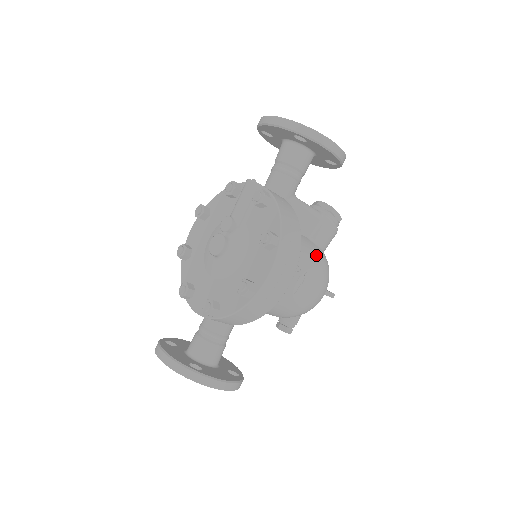
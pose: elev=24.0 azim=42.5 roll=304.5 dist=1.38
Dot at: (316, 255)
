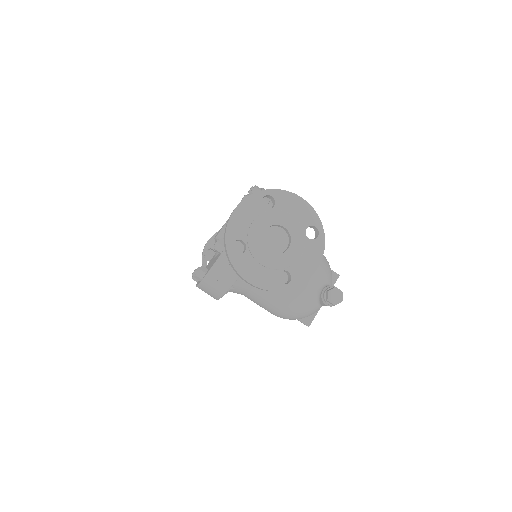
Dot at: occluded
